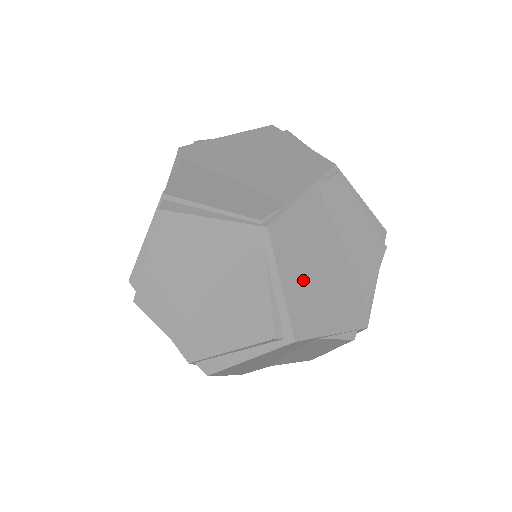
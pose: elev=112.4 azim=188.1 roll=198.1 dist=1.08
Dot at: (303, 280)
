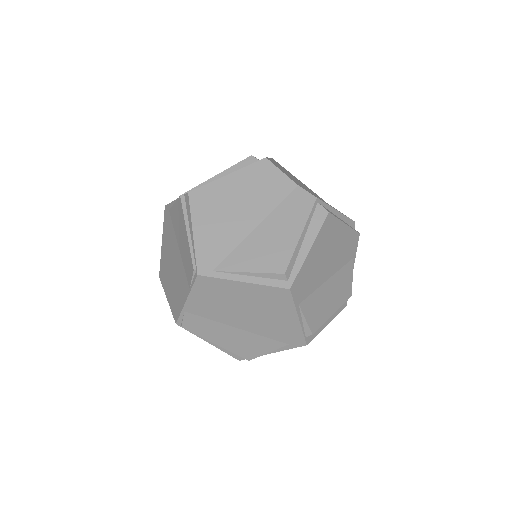
Dot at: occluded
